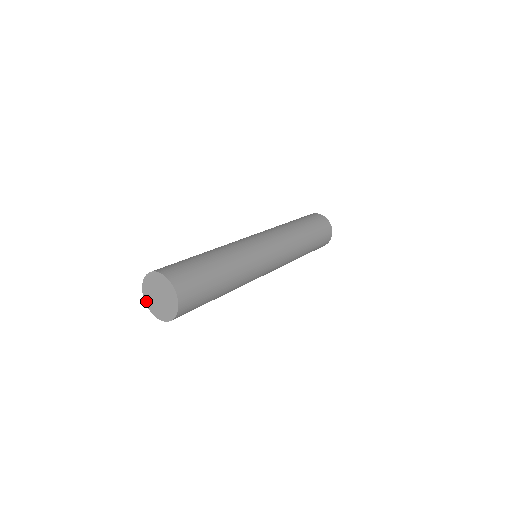
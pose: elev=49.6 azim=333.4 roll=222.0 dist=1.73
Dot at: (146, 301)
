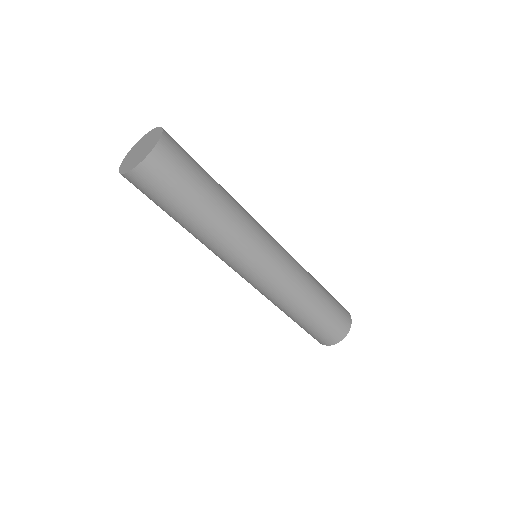
Dot at: (125, 159)
